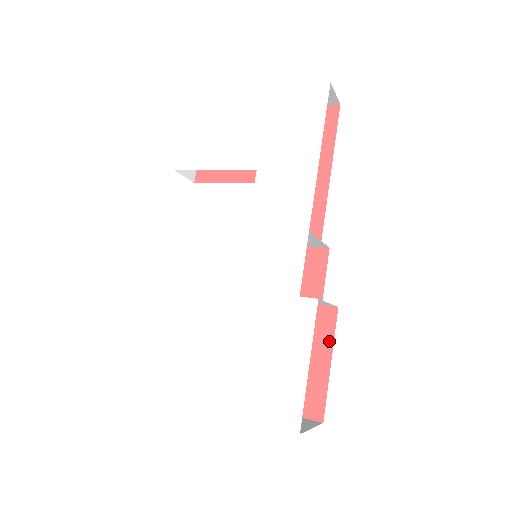
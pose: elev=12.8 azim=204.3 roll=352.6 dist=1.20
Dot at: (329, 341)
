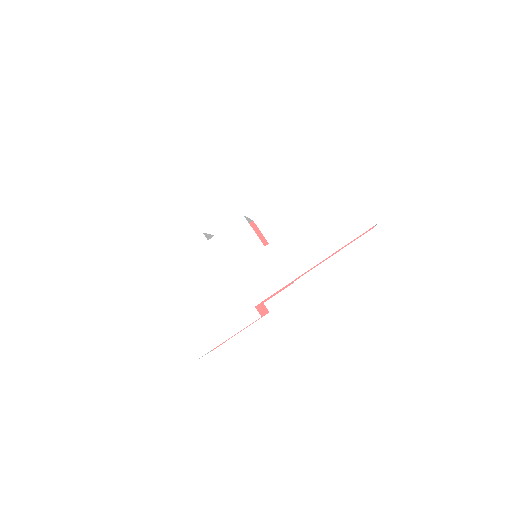
Dot at: occluded
